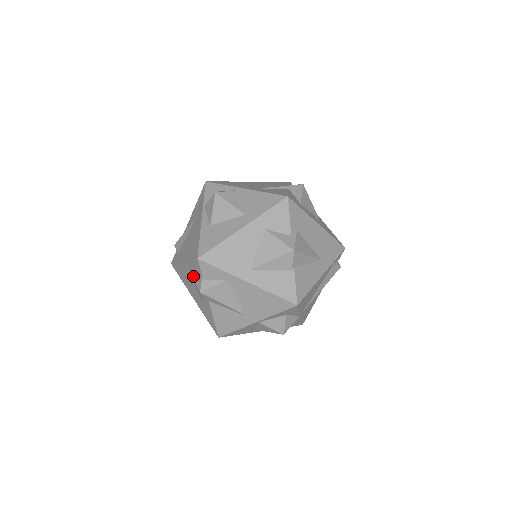
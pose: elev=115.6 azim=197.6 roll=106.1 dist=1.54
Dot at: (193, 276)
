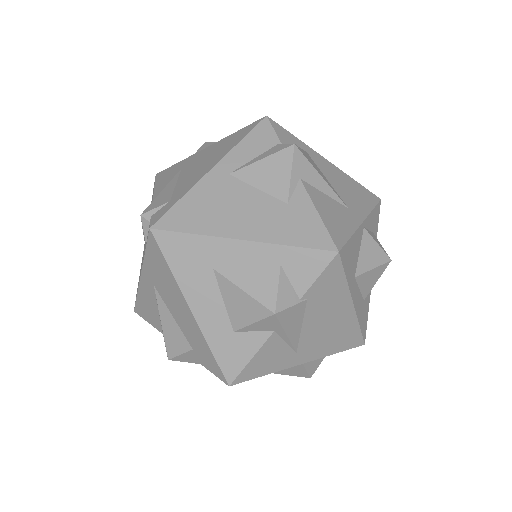
Dot at: (253, 160)
